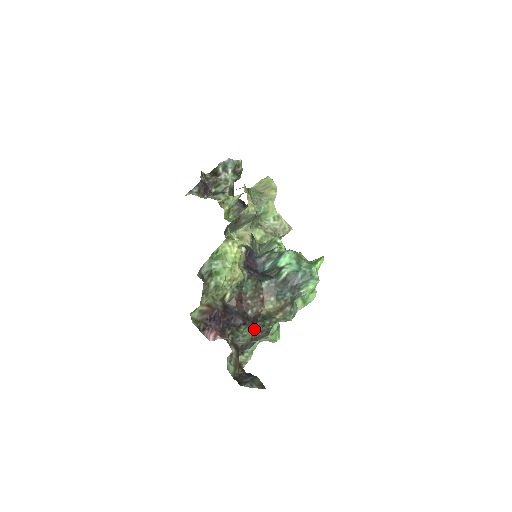
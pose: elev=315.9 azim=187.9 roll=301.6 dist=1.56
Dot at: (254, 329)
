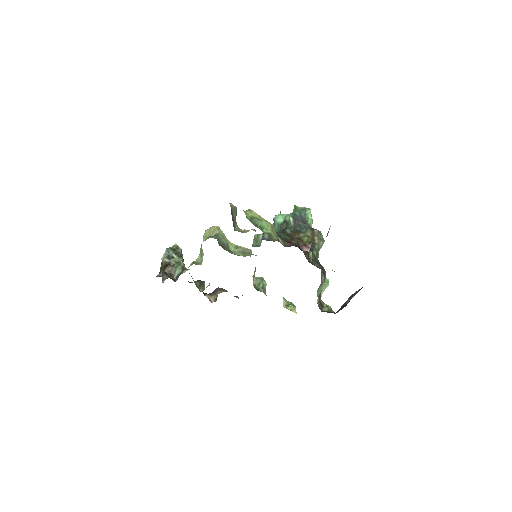
Dot at: (314, 261)
